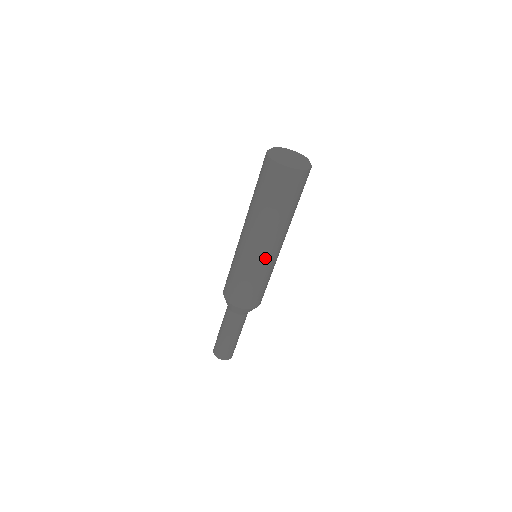
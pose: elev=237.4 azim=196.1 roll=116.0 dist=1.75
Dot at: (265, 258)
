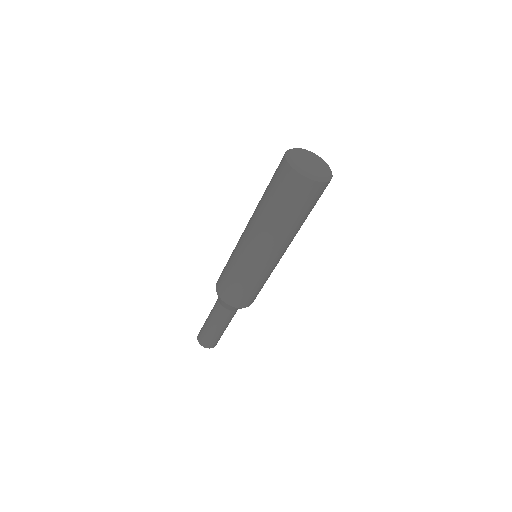
Dot at: (250, 256)
